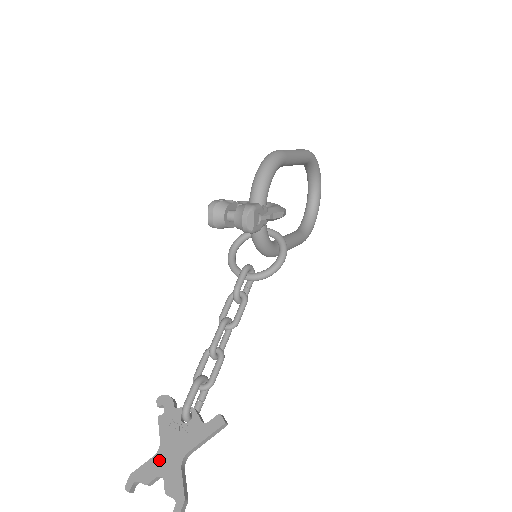
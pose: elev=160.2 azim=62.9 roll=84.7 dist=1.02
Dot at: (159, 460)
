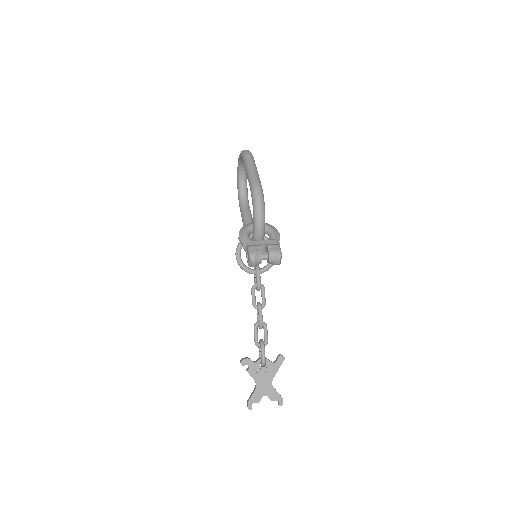
Dot at: (260, 389)
